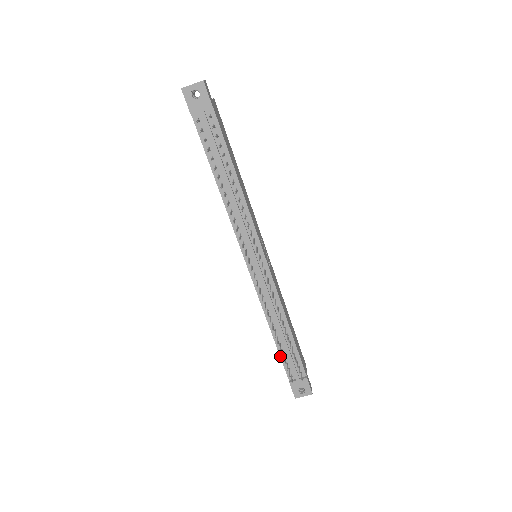
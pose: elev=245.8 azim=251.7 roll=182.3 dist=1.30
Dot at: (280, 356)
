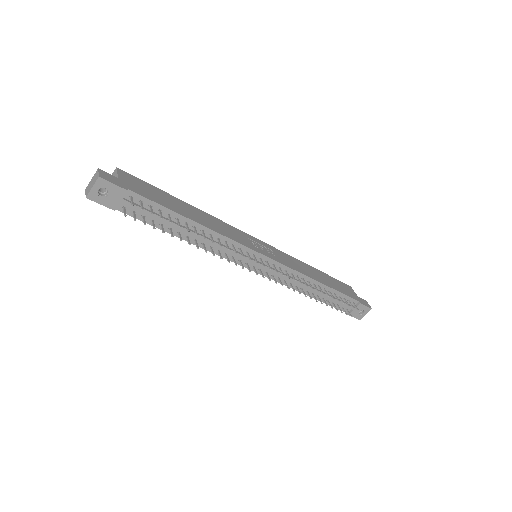
Dot at: occluded
